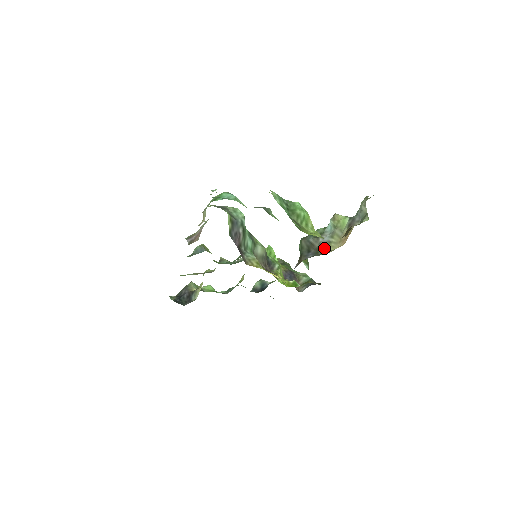
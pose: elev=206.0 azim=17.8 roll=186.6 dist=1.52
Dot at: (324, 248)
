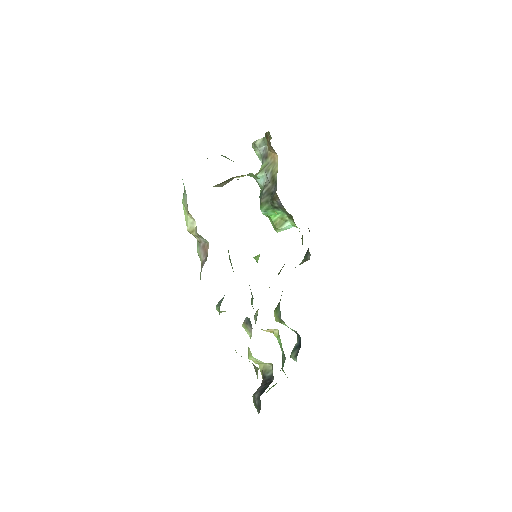
Dot at: (274, 175)
